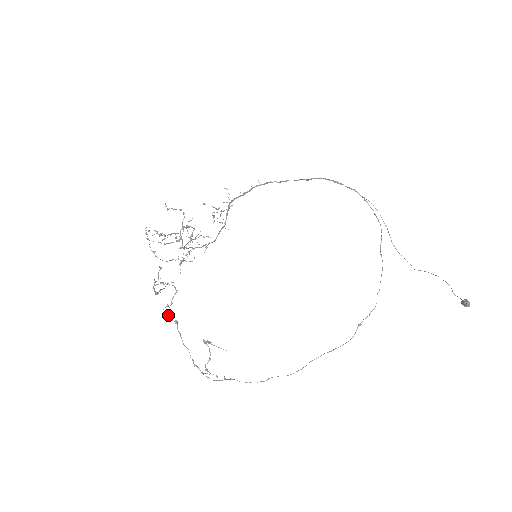
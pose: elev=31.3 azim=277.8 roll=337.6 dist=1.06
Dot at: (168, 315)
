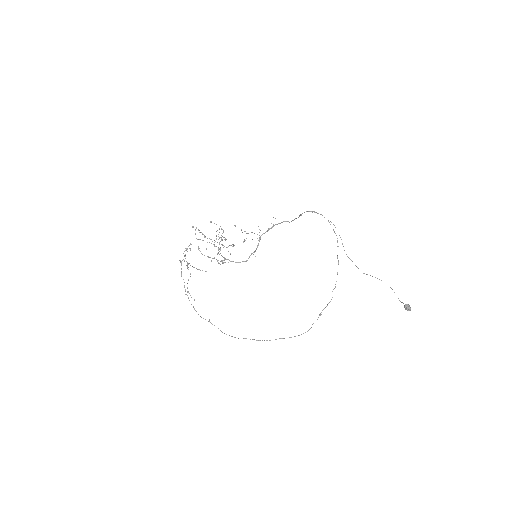
Dot at: (180, 261)
